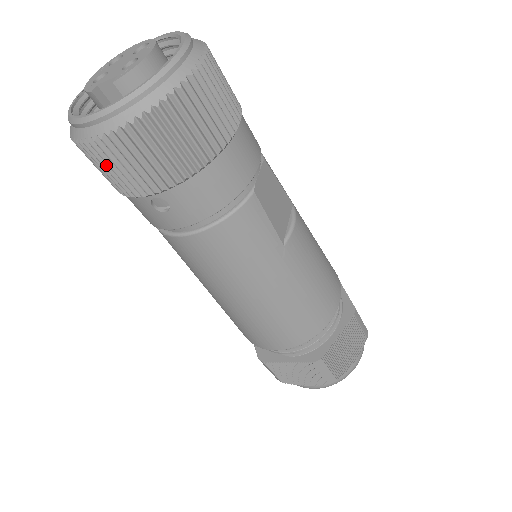
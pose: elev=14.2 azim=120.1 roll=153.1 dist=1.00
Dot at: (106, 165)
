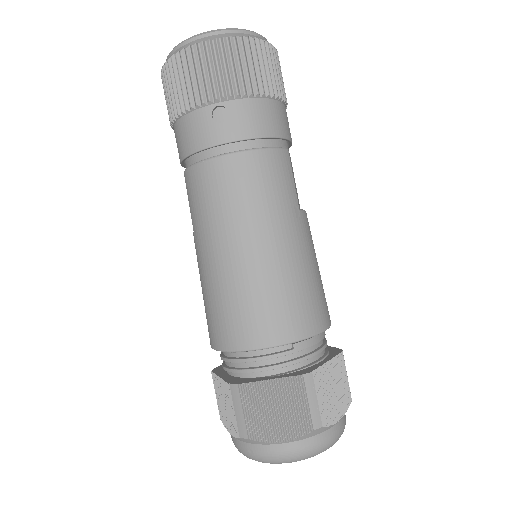
Dot at: (192, 71)
